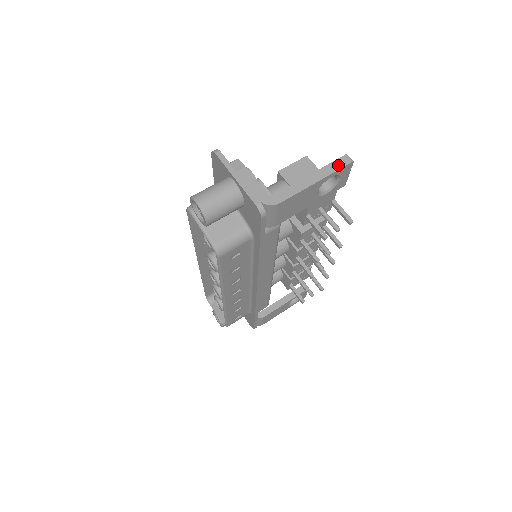
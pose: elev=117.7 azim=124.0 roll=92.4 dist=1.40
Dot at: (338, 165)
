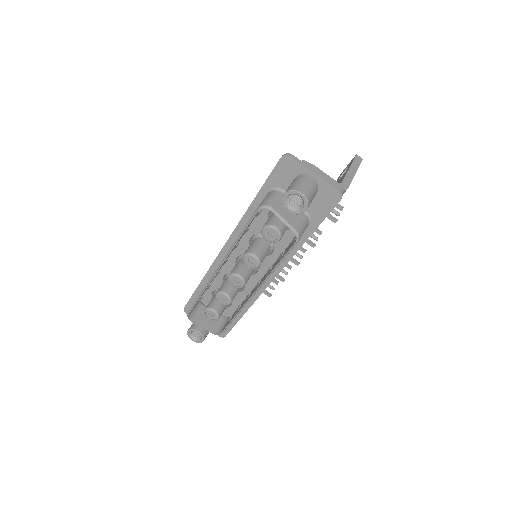
Dot at: (358, 161)
